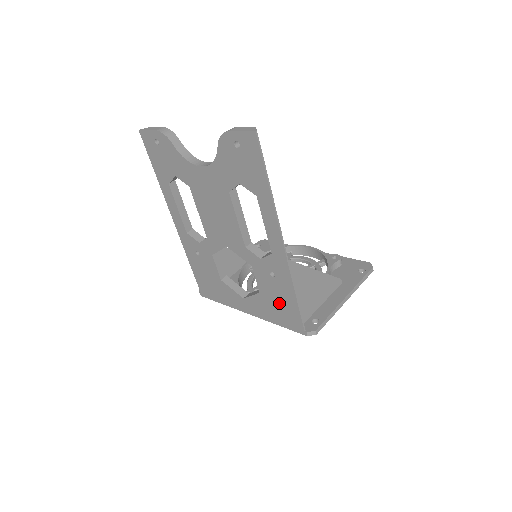
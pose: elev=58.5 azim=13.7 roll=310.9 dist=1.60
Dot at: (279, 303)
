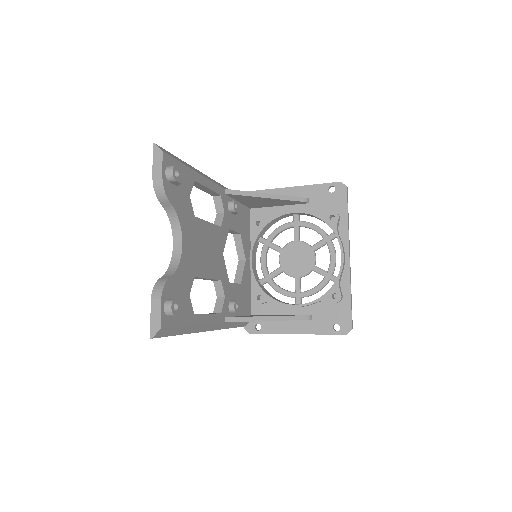
Dot at: occluded
